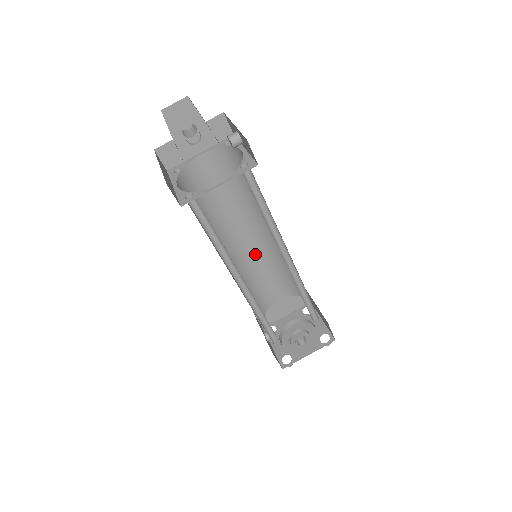
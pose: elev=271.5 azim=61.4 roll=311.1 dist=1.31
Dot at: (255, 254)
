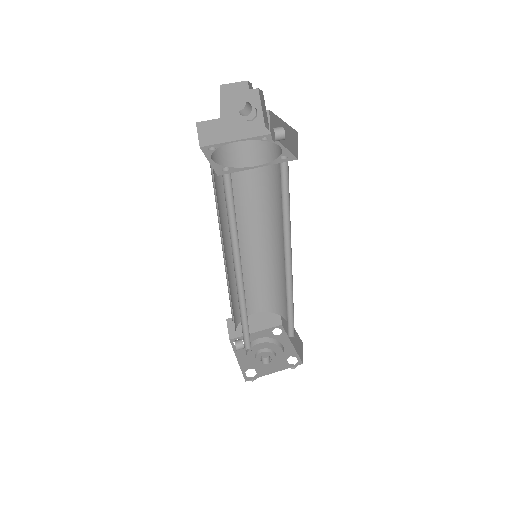
Dot at: (249, 258)
